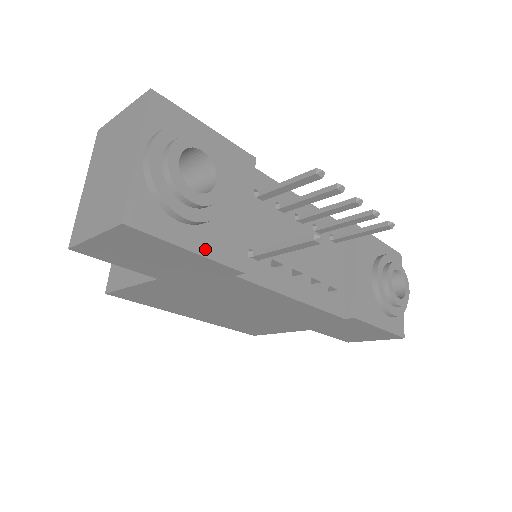
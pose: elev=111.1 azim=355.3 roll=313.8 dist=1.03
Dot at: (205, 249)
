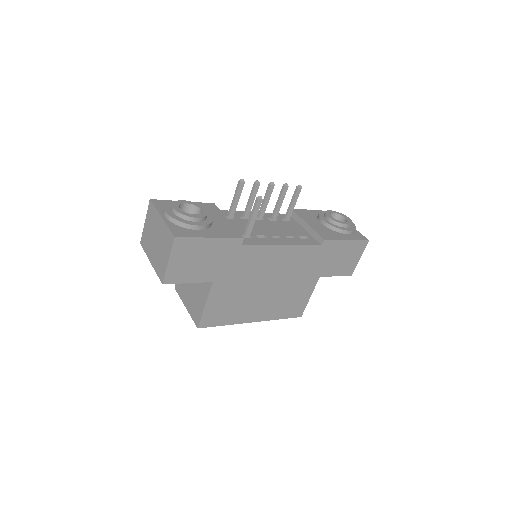
Dot at: (217, 236)
